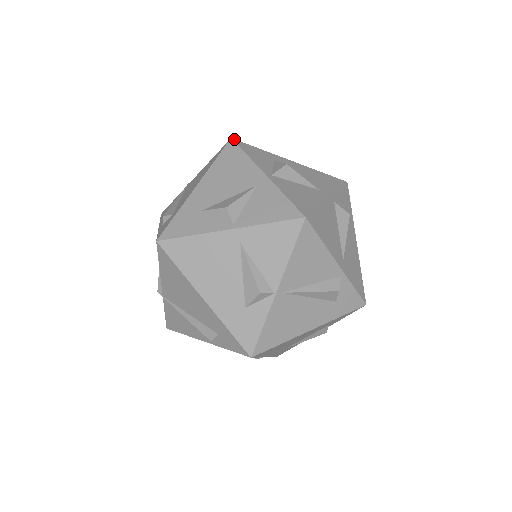
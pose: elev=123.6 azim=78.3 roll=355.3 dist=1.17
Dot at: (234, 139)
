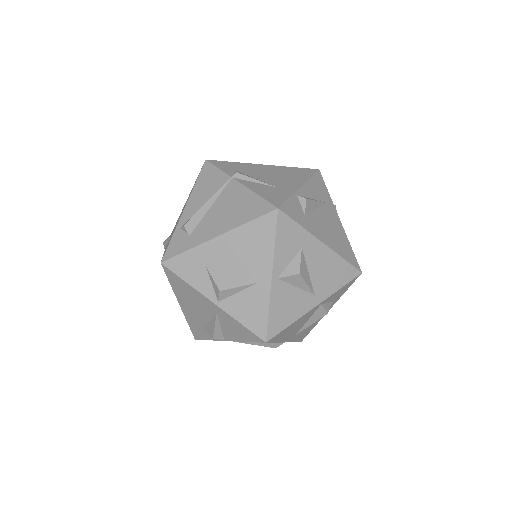
Dot at: (280, 210)
